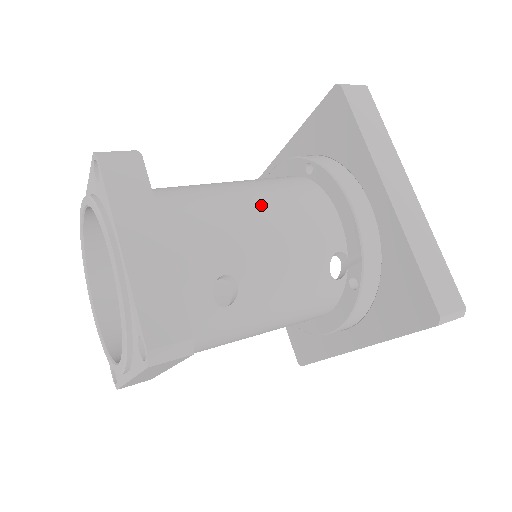
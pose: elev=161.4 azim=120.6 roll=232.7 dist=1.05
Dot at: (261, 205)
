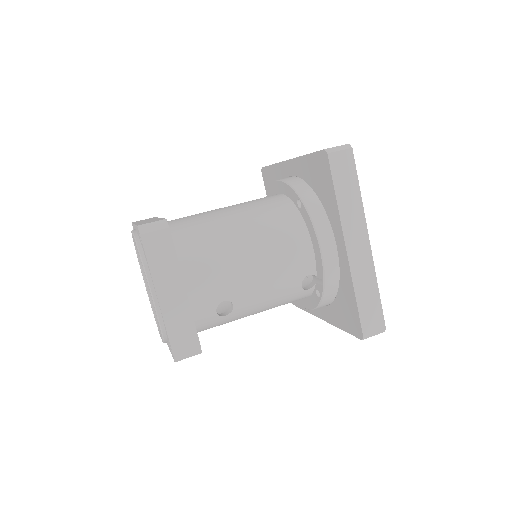
Dot at: (254, 248)
